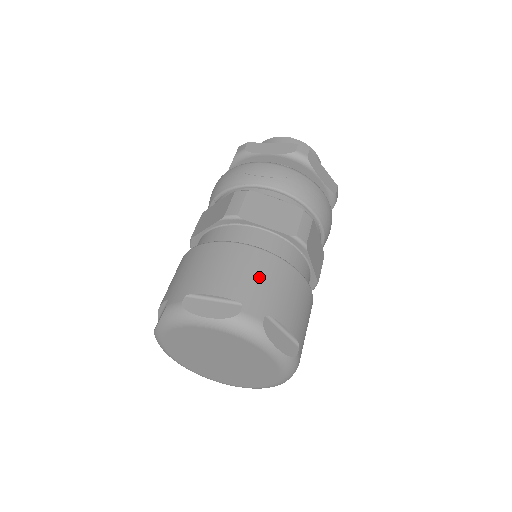
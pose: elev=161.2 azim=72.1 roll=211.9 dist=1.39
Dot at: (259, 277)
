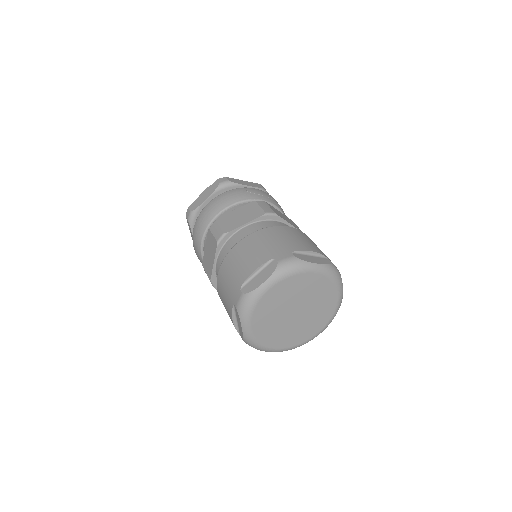
Dot at: occluded
